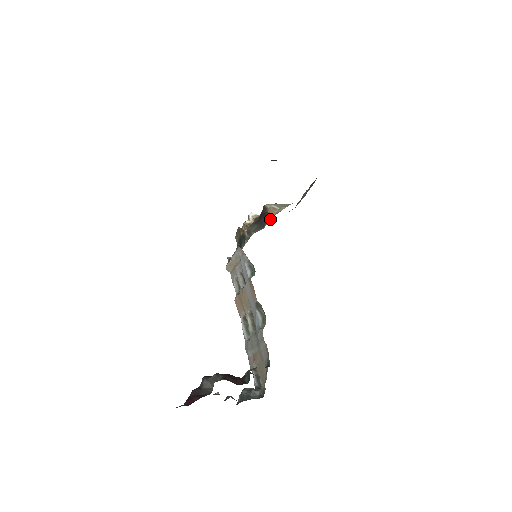
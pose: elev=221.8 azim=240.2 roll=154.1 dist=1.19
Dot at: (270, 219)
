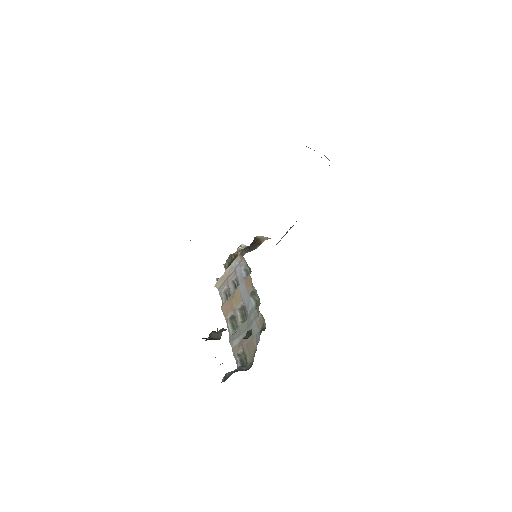
Dot at: (261, 243)
